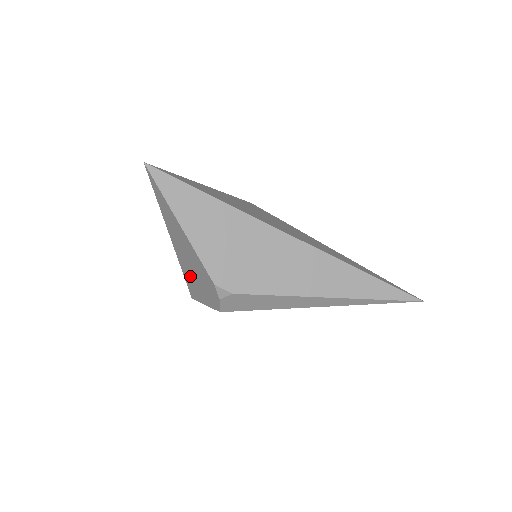
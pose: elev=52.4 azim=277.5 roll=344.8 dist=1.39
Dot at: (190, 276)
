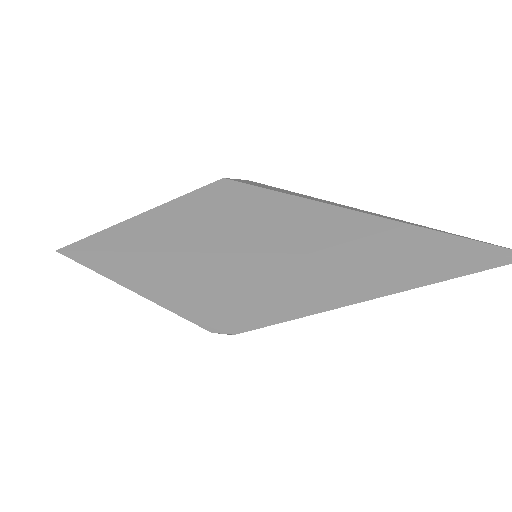
Dot at: occluded
